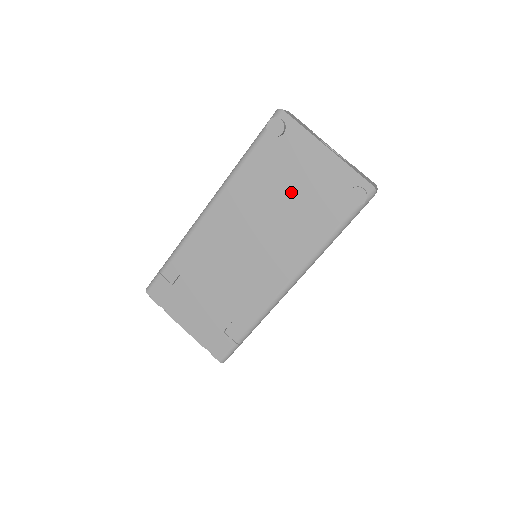
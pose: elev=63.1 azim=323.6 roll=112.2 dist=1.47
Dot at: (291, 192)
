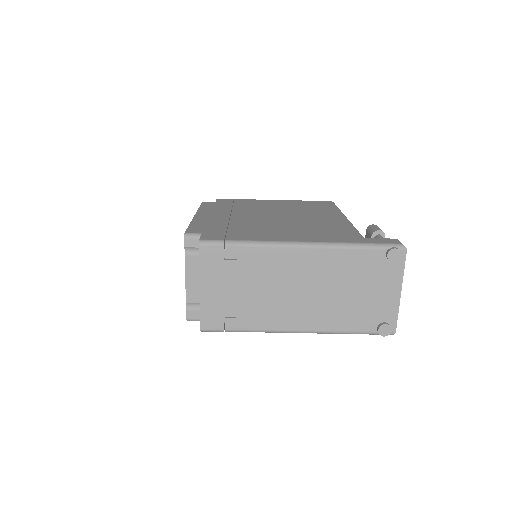
Dot at: (358, 291)
